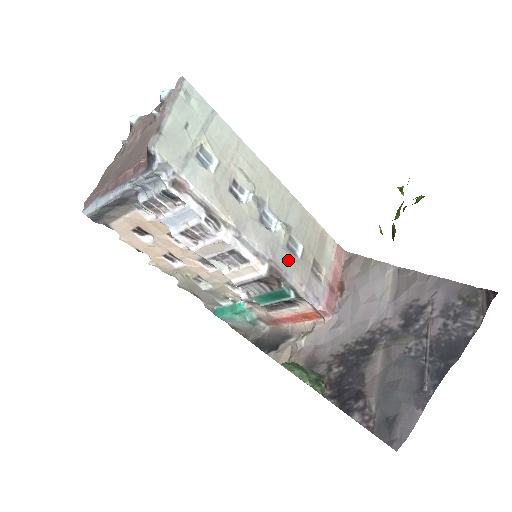
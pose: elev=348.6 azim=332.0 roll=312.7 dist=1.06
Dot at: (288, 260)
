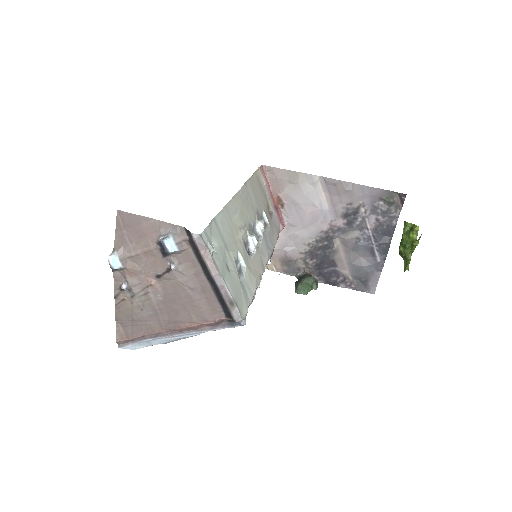
Dot at: (270, 236)
